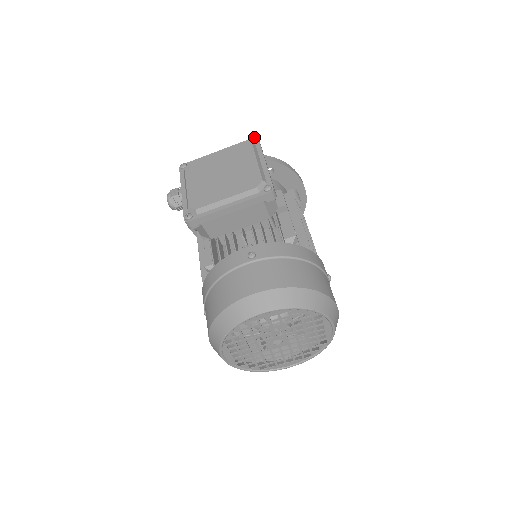
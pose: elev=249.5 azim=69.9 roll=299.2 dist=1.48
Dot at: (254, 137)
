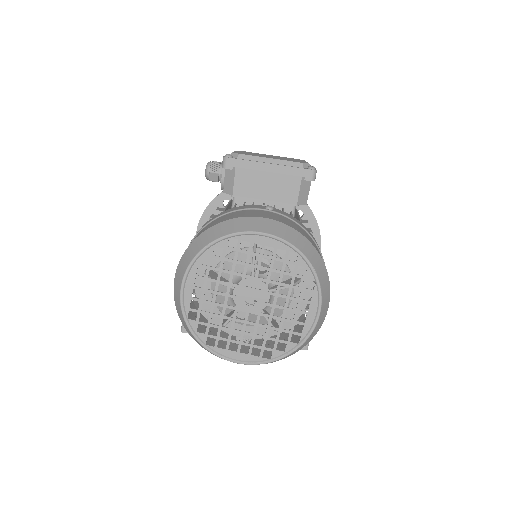
Dot at: occluded
